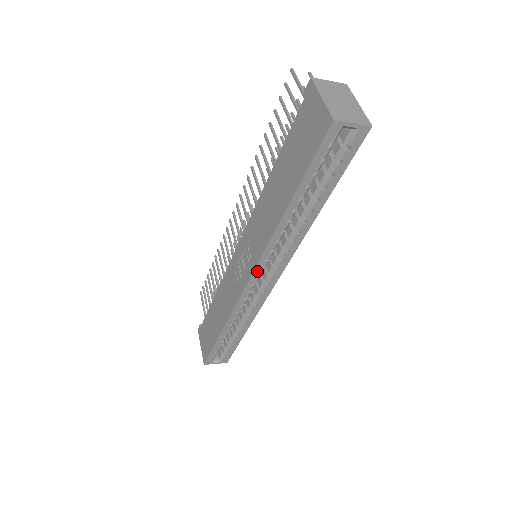
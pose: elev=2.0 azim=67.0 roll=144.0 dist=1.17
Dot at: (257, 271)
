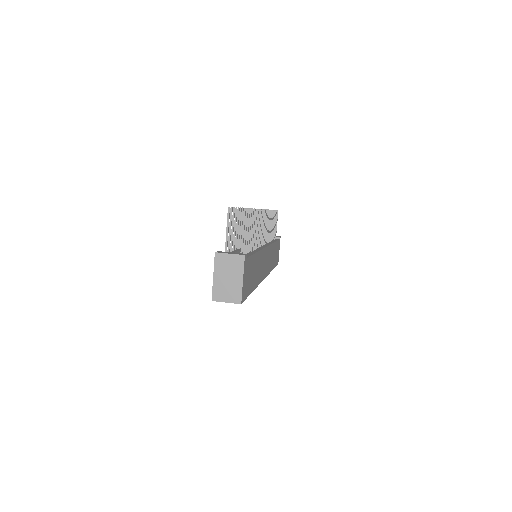
Dot at: occluded
